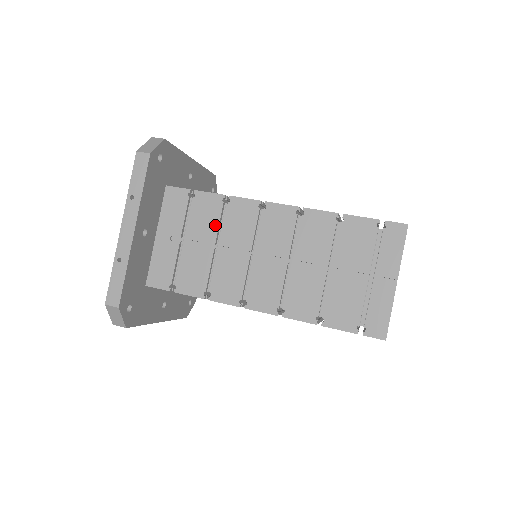
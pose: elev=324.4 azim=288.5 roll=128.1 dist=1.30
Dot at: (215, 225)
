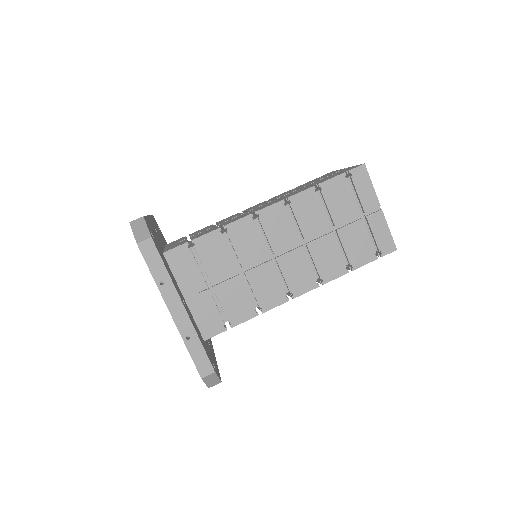
Dot at: (228, 256)
